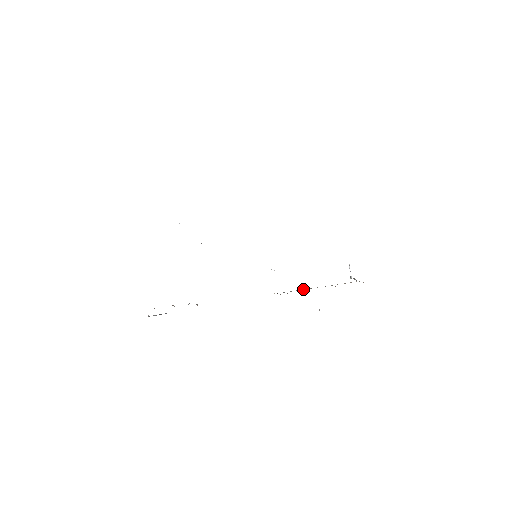
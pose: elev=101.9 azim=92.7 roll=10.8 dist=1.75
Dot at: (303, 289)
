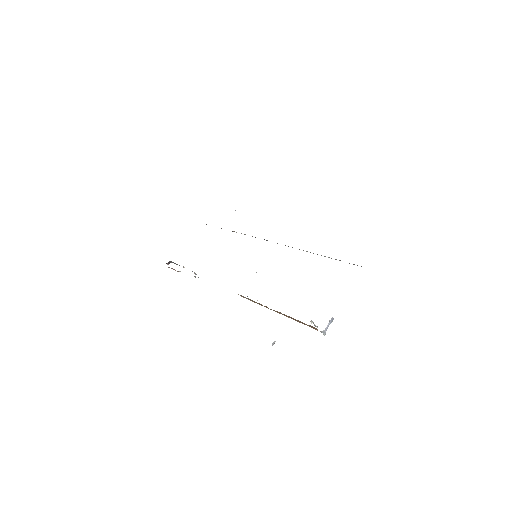
Dot at: occluded
